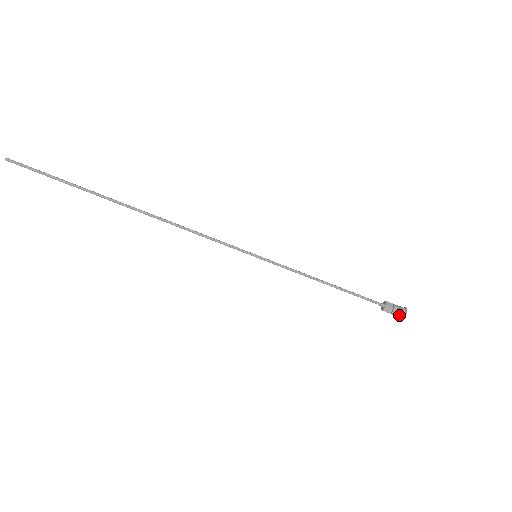
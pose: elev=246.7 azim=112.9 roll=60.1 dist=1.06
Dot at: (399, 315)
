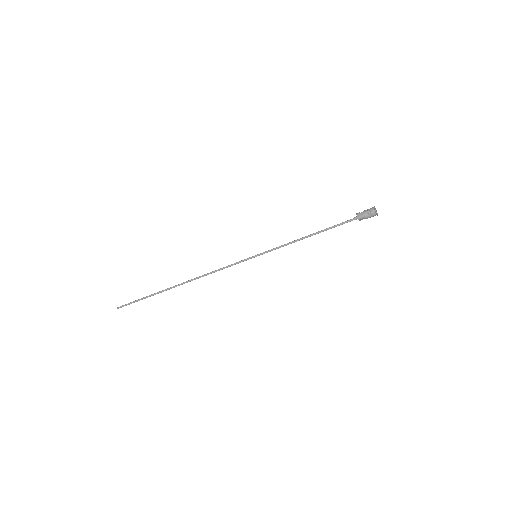
Dot at: (373, 216)
